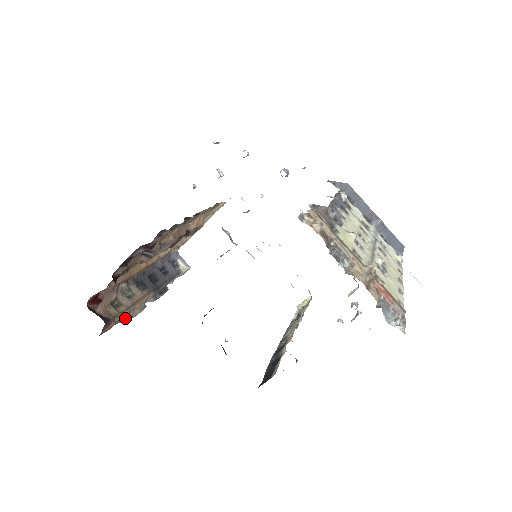
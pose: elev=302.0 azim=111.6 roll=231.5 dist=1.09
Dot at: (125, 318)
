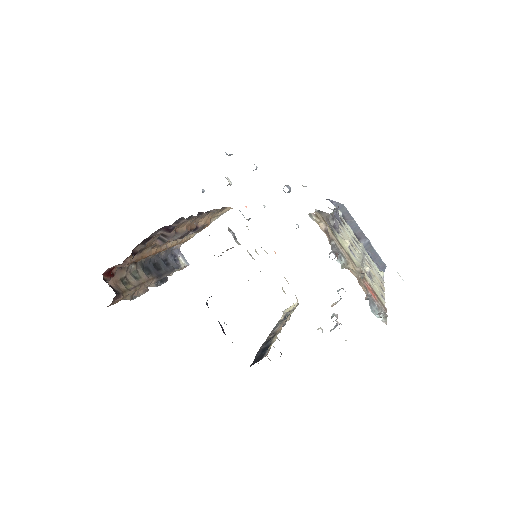
Dot at: (131, 295)
